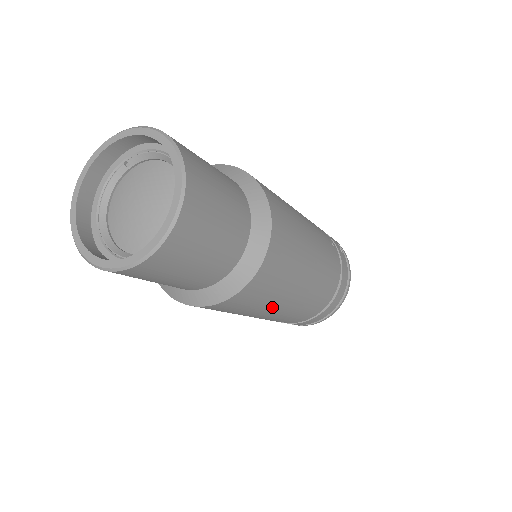
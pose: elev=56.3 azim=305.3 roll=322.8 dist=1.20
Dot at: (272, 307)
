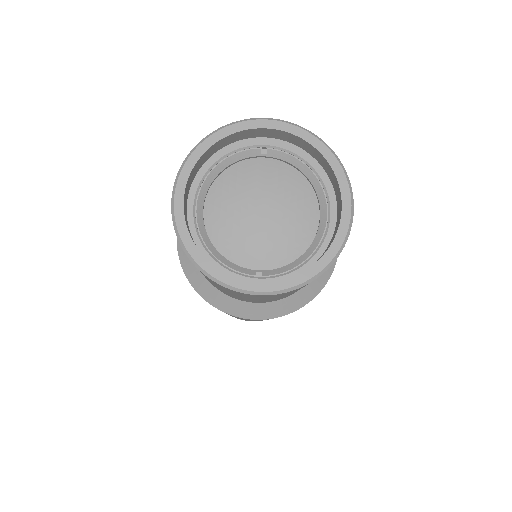
Dot at: (254, 320)
